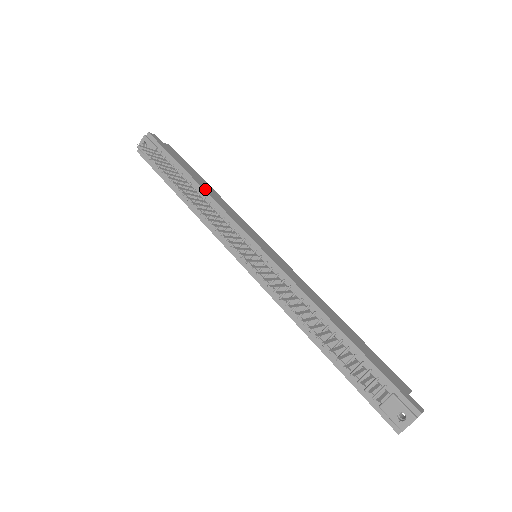
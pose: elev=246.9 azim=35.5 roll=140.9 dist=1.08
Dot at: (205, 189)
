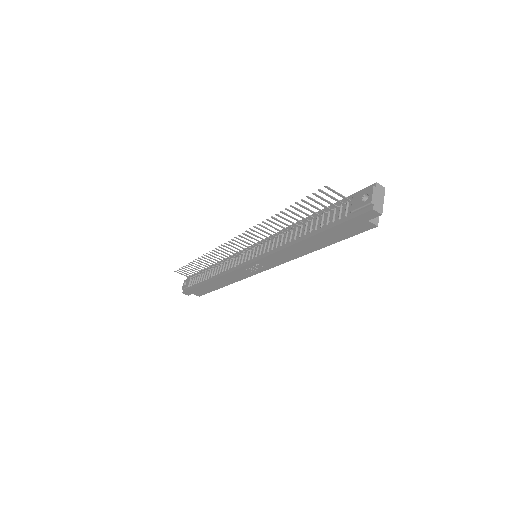
Dot at: occluded
